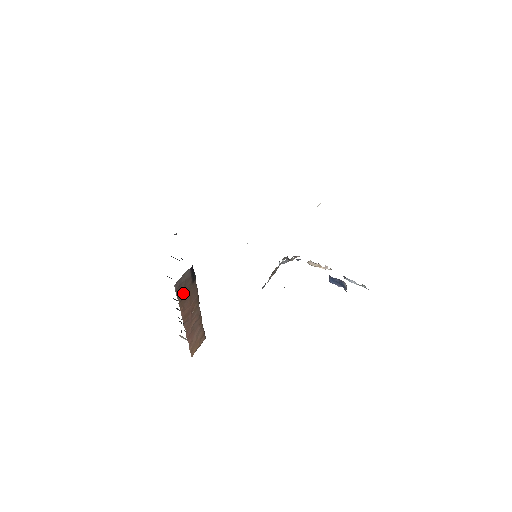
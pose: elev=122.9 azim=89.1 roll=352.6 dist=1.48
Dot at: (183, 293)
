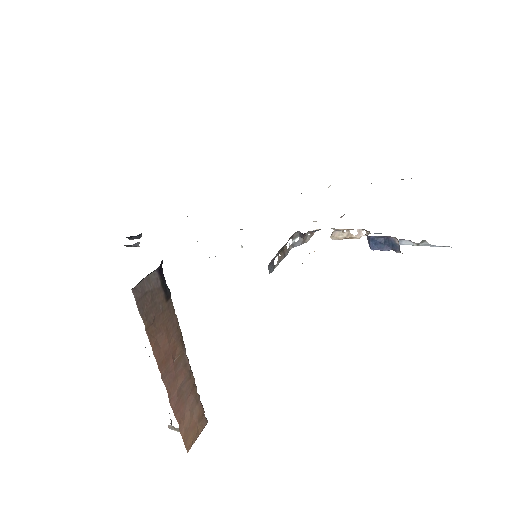
Dot at: (151, 313)
